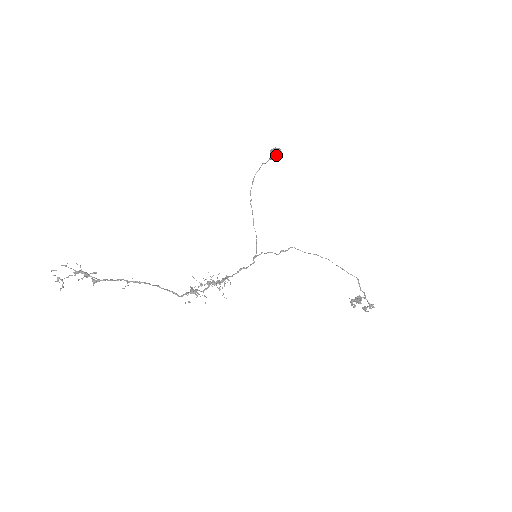
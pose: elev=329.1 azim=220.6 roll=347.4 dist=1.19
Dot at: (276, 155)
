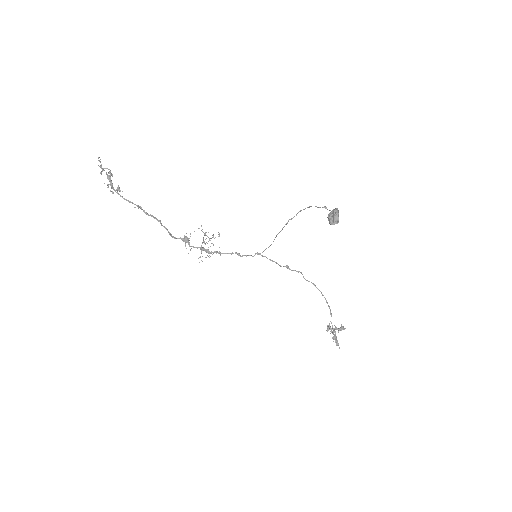
Dot at: (329, 221)
